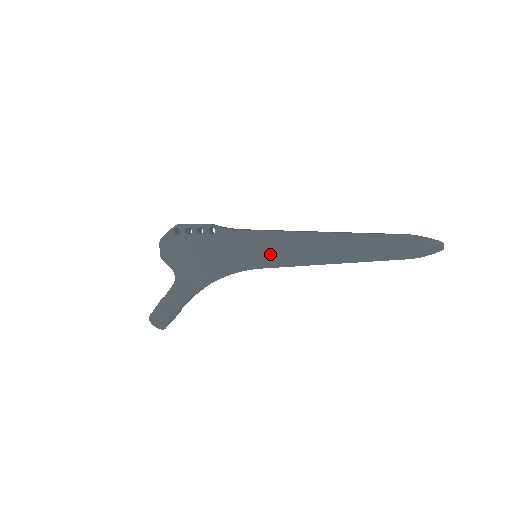
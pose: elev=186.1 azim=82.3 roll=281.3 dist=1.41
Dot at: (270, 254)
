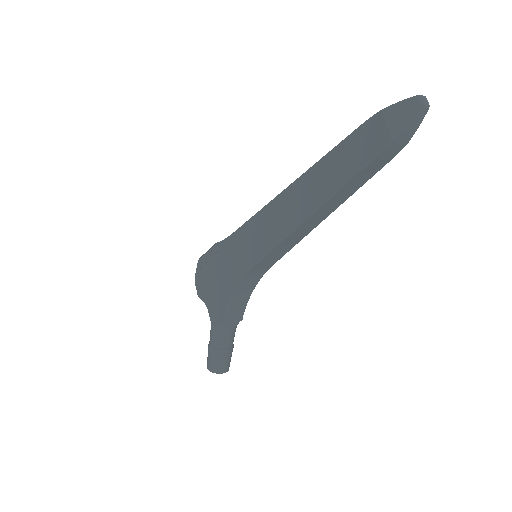
Dot at: (255, 245)
